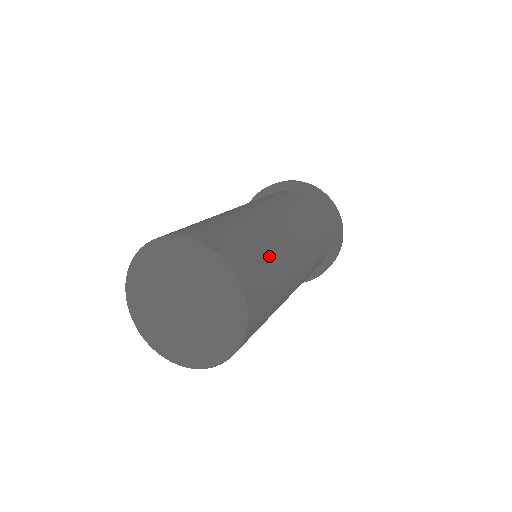
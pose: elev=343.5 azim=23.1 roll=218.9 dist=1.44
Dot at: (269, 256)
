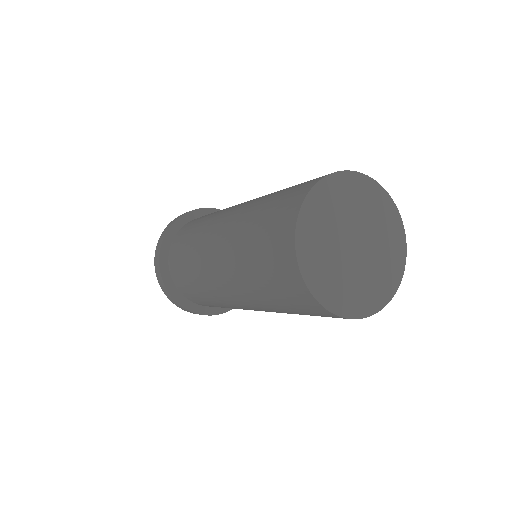
Dot at: occluded
